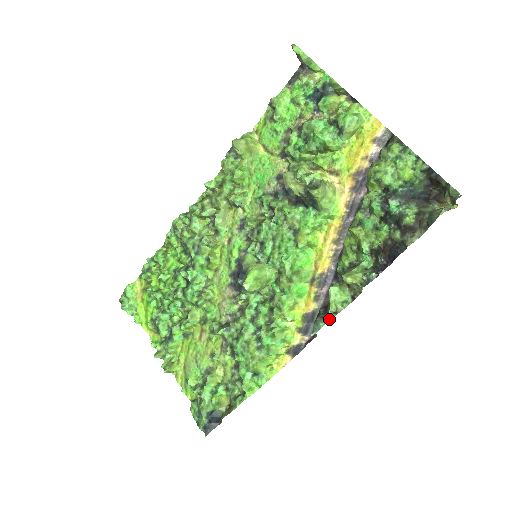
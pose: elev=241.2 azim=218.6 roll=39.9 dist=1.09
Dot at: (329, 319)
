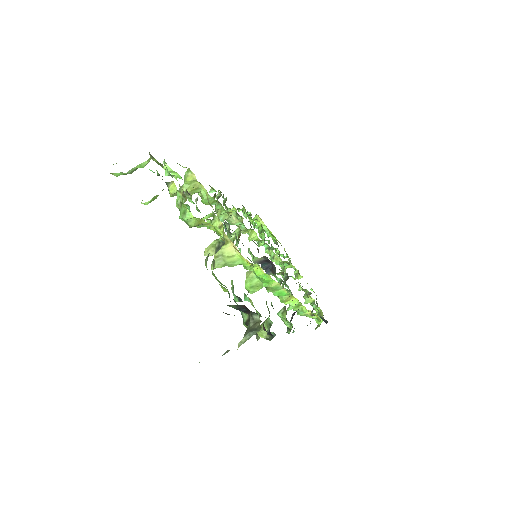
Dot at: (288, 333)
